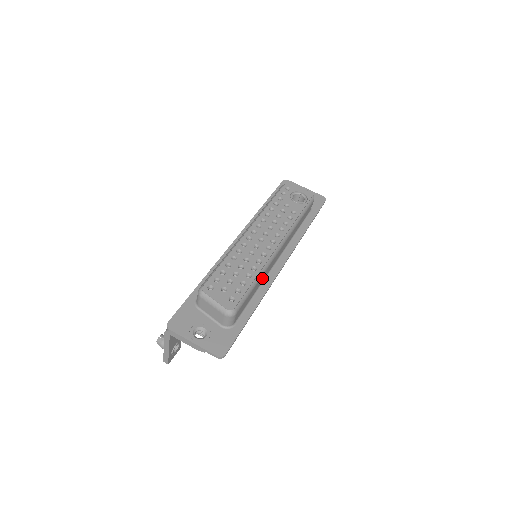
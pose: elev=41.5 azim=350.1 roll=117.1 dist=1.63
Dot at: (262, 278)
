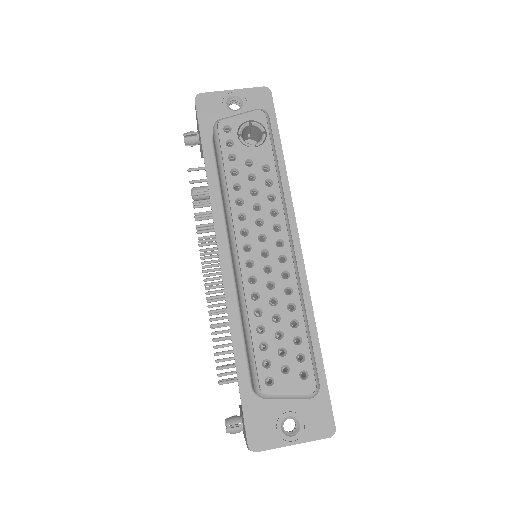
Dot at: occluded
